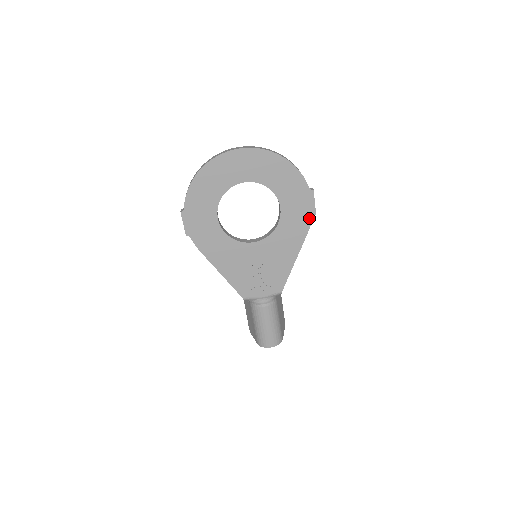
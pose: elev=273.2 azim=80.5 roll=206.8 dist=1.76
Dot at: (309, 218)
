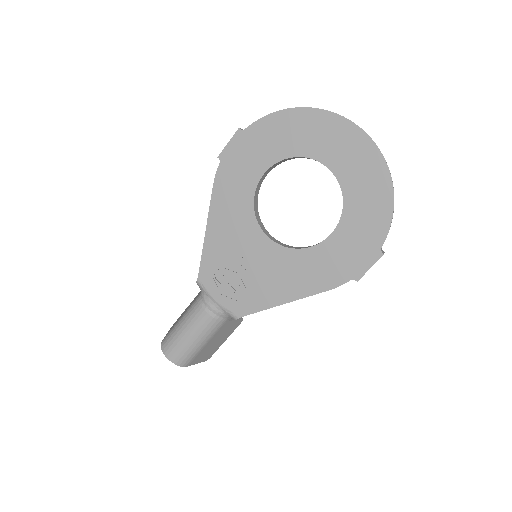
Dot at: (347, 277)
